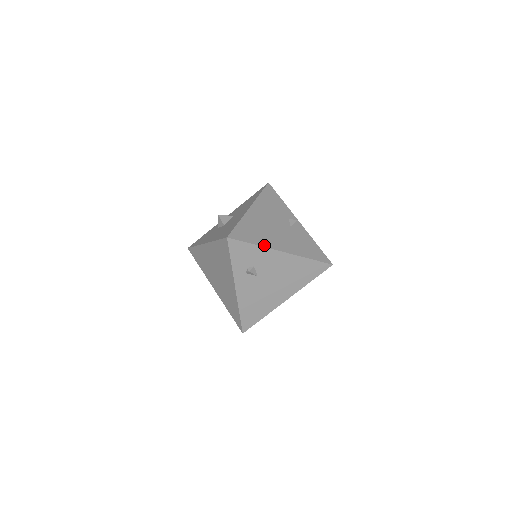
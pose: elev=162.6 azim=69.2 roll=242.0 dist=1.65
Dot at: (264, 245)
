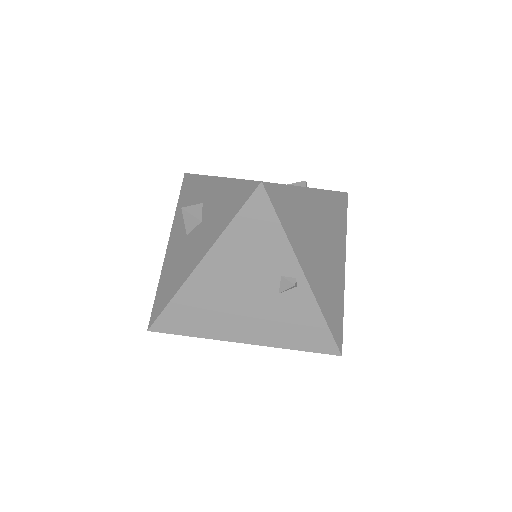
Dot at: (210, 336)
